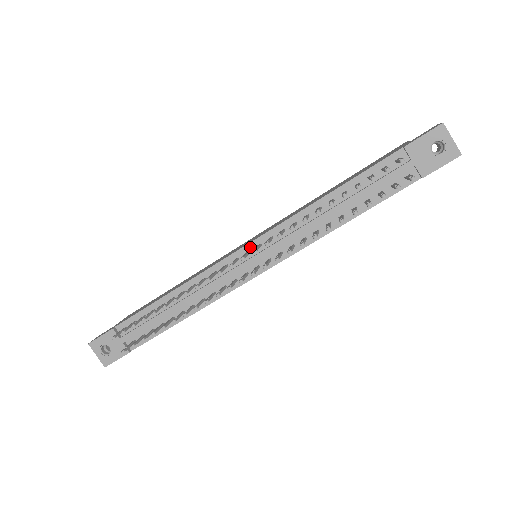
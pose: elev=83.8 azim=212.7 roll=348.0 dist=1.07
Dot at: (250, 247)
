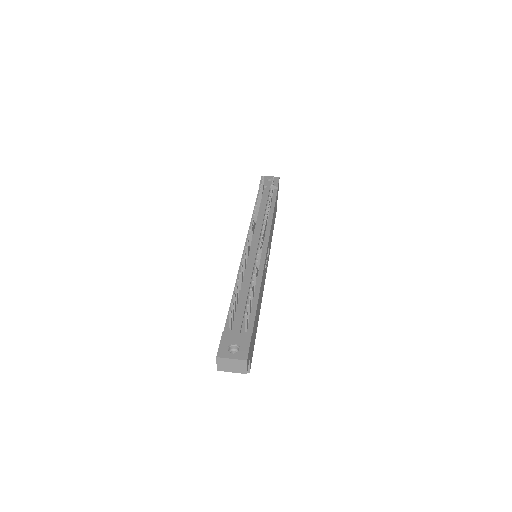
Dot at: occluded
